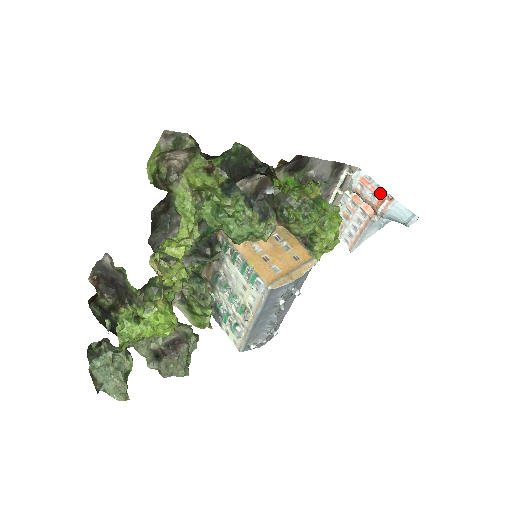
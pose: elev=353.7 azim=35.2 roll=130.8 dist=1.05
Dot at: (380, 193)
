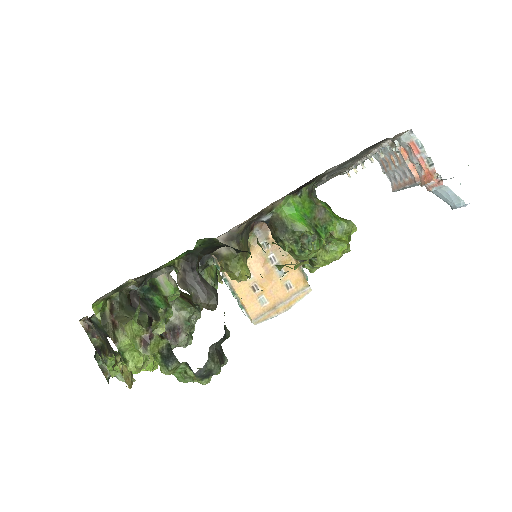
Dot at: (428, 169)
